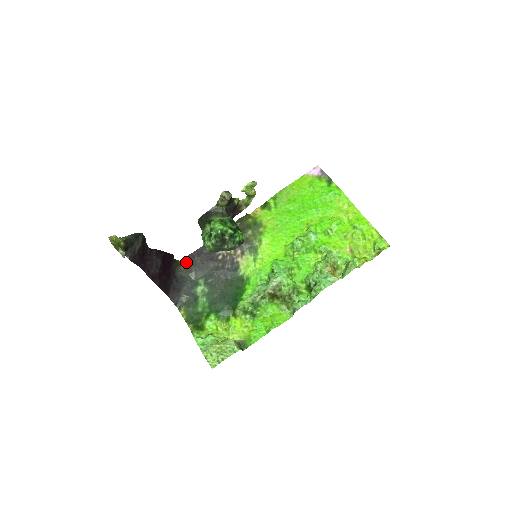
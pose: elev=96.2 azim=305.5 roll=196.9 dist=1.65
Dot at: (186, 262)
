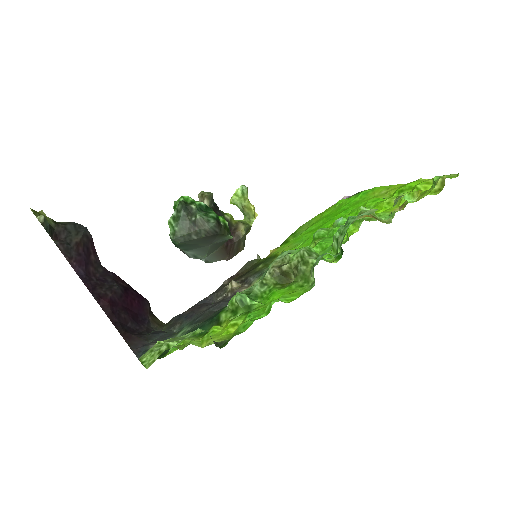
Dot at: (172, 321)
